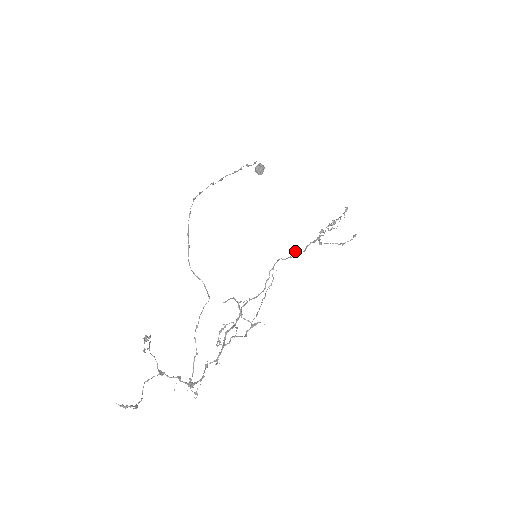
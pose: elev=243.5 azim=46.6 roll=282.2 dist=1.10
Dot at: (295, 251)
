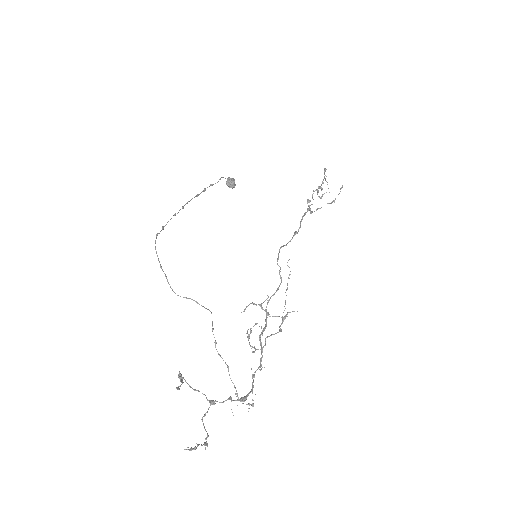
Dot at: (294, 233)
